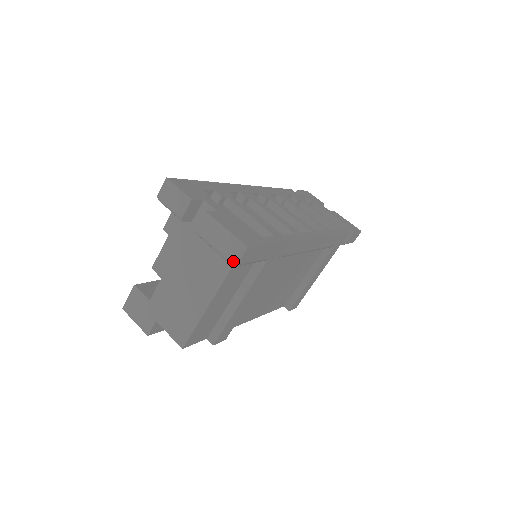
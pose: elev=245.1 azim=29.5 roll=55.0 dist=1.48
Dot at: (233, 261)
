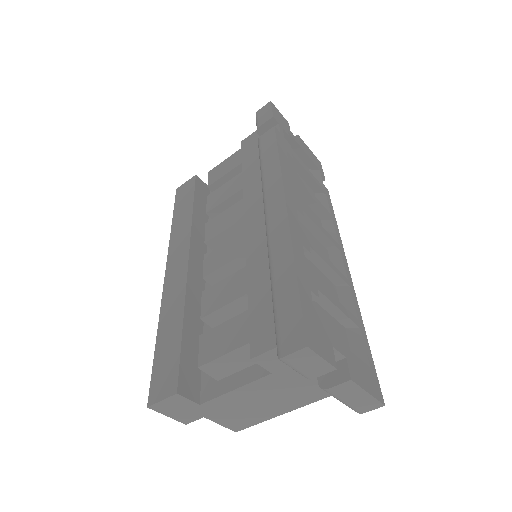
Dot at: (360, 412)
